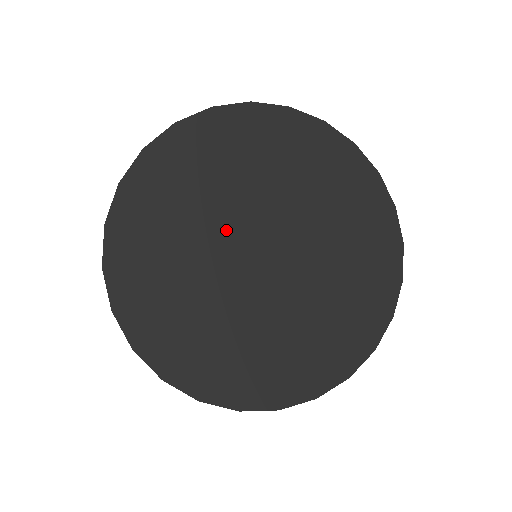
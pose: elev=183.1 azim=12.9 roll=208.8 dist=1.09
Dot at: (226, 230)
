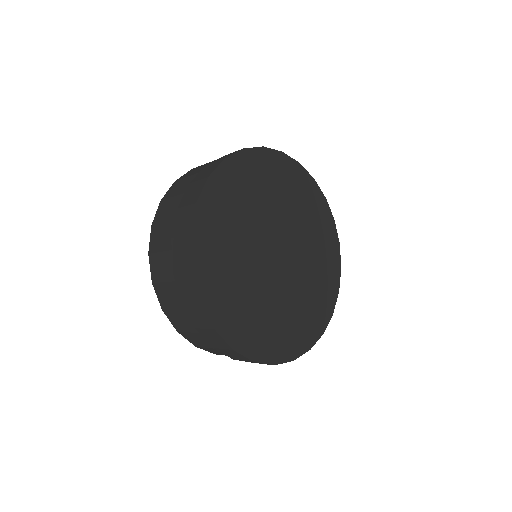
Dot at: (256, 254)
